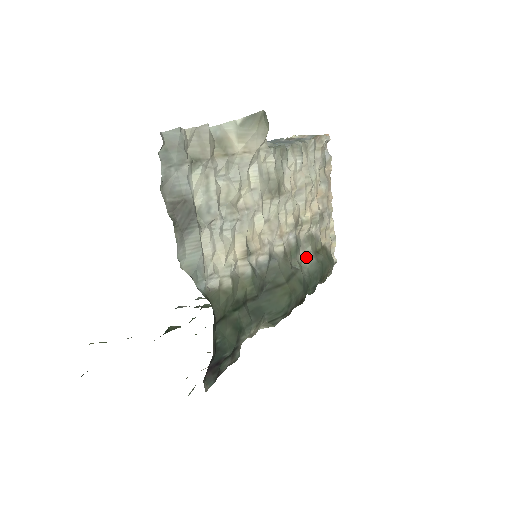
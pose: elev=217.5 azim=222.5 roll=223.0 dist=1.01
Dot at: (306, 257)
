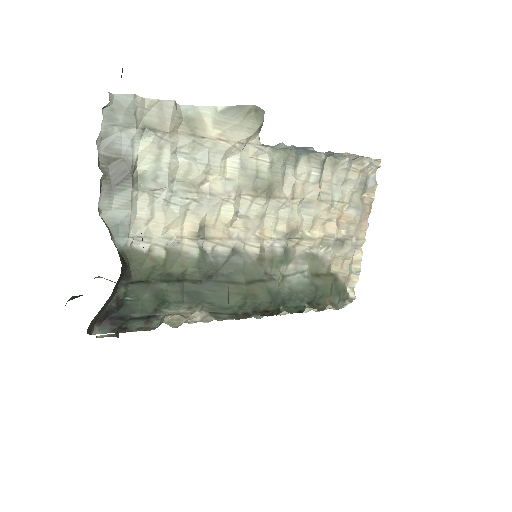
Dot at: (297, 273)
